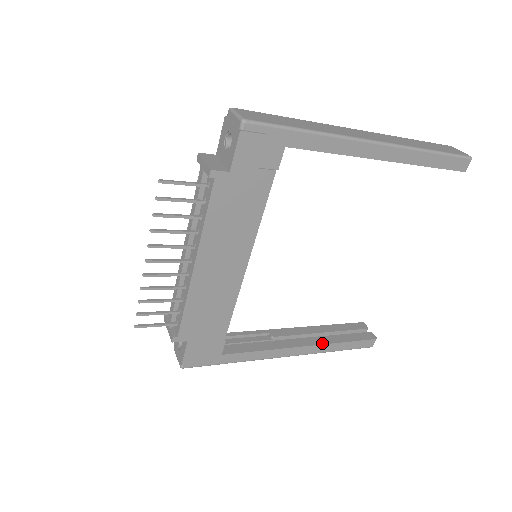
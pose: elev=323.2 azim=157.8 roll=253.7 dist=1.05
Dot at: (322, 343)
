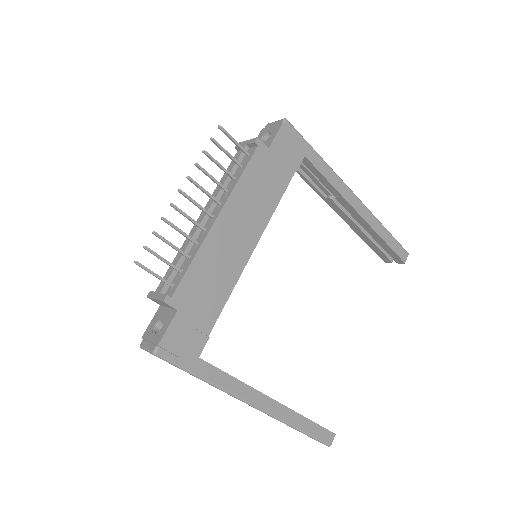
Dot at: (289, 408)
